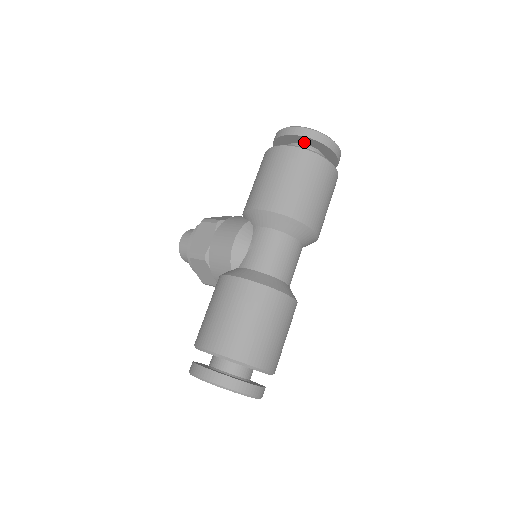
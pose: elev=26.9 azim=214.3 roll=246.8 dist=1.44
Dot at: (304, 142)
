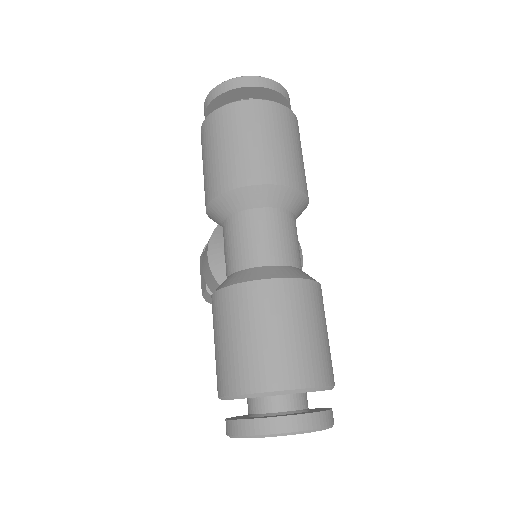
Dot at: (224, 104)
